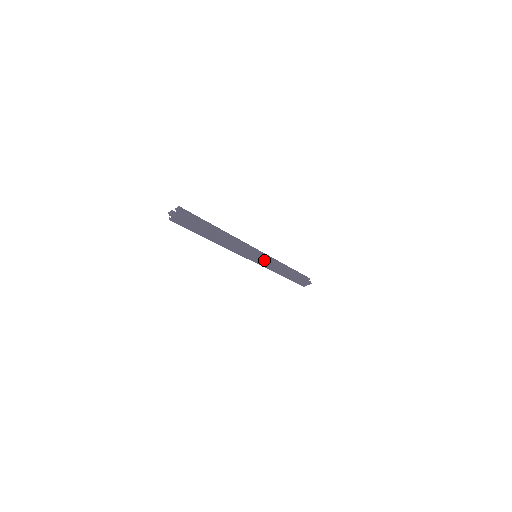
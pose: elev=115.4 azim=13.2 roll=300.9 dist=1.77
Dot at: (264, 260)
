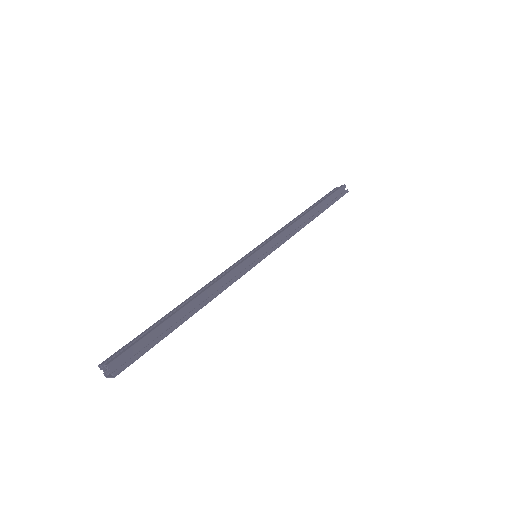
Dot at: (269, 253)
